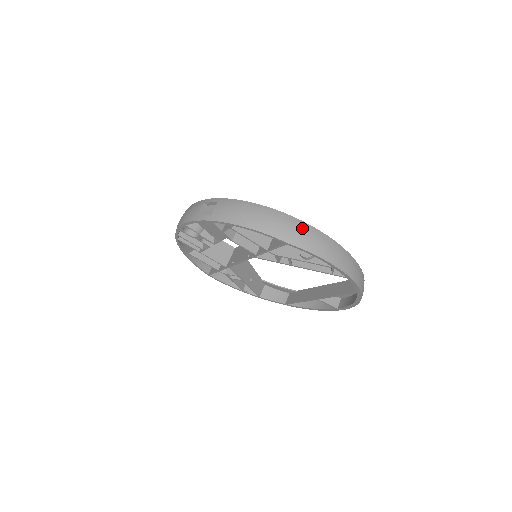
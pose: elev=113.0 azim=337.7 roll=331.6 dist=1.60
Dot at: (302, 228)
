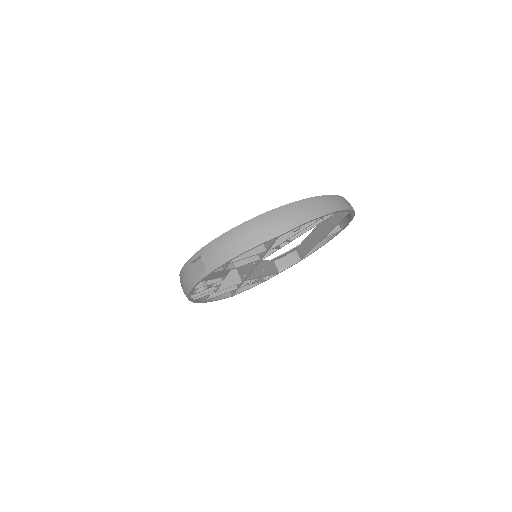
Dot at: (277, 215)
